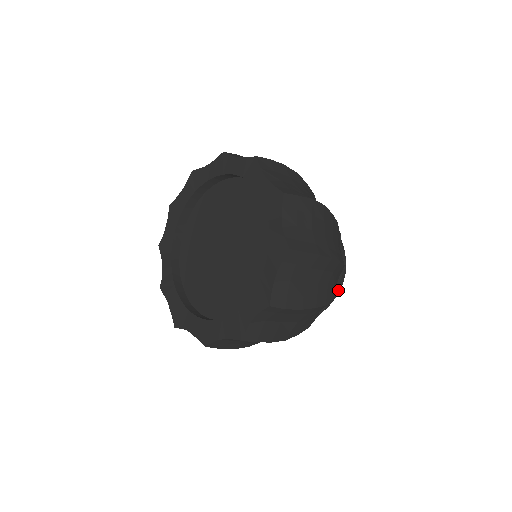
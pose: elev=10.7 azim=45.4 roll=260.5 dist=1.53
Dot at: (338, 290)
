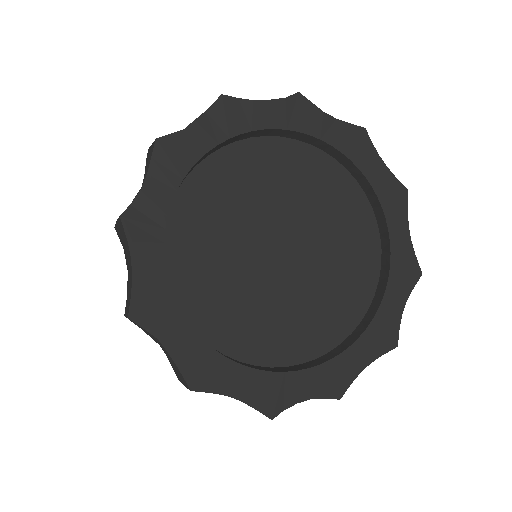
Dot at: occluded
